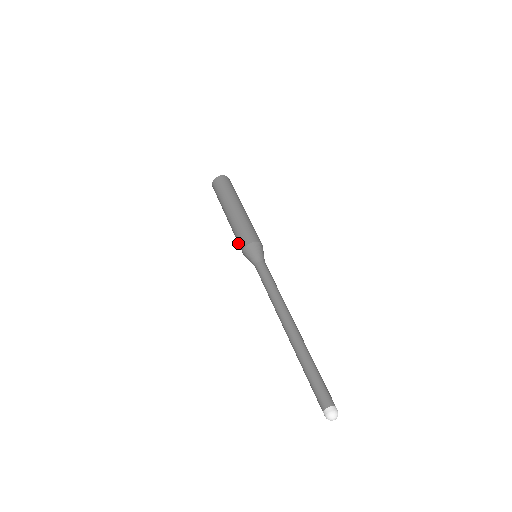
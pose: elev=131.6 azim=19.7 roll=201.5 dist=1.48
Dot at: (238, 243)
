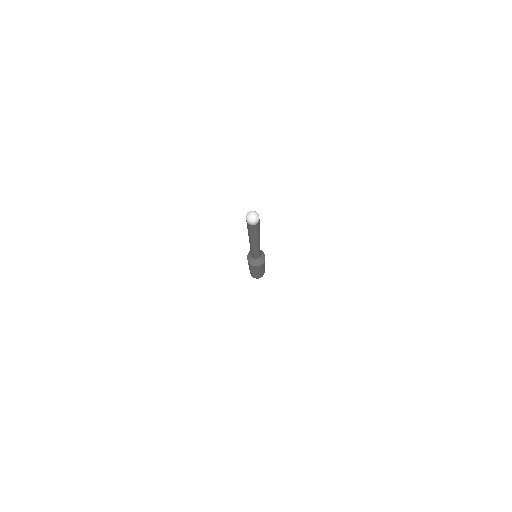
Dot at: occluded
